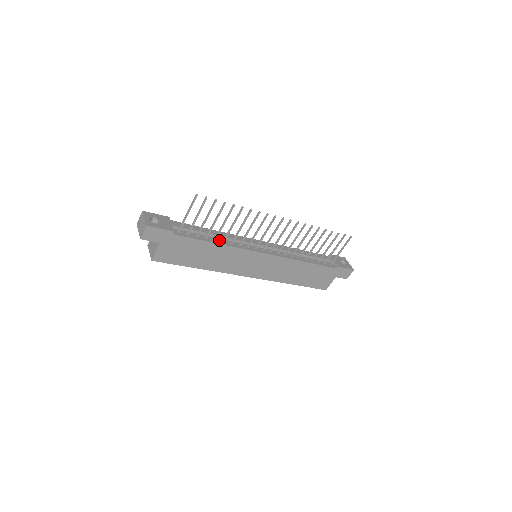
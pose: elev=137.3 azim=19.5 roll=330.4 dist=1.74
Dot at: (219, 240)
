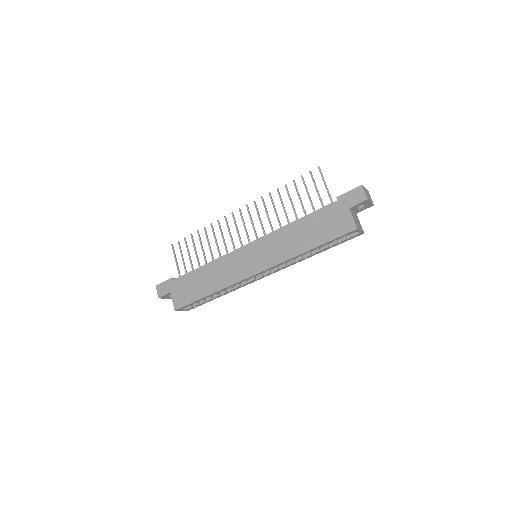
Dot at: occluded
